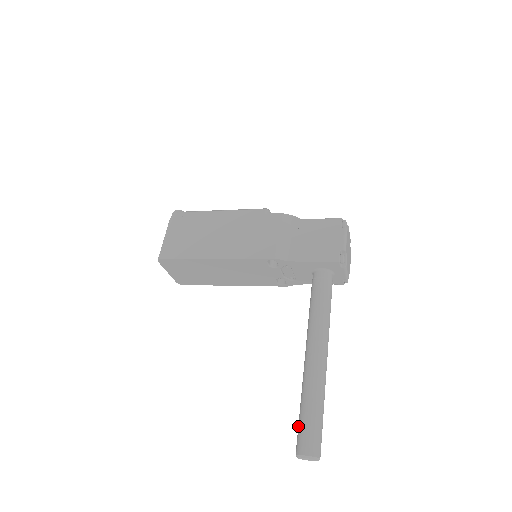
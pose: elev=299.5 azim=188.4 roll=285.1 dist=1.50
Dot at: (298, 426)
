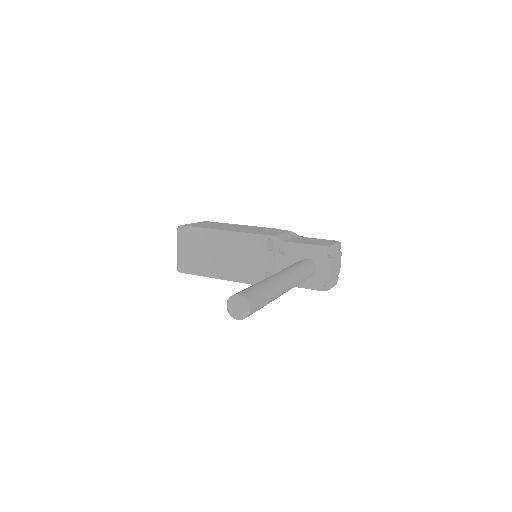
Dot at: occluded
